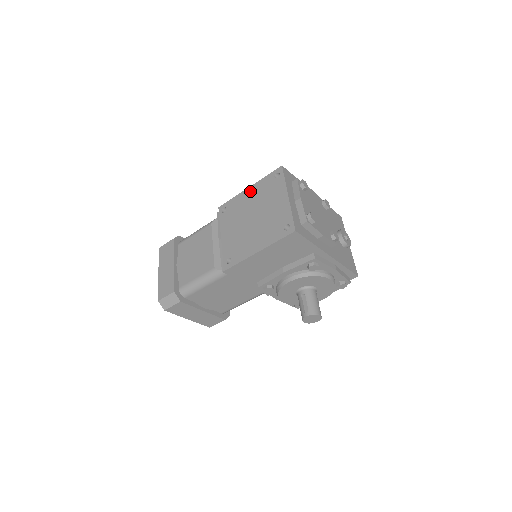
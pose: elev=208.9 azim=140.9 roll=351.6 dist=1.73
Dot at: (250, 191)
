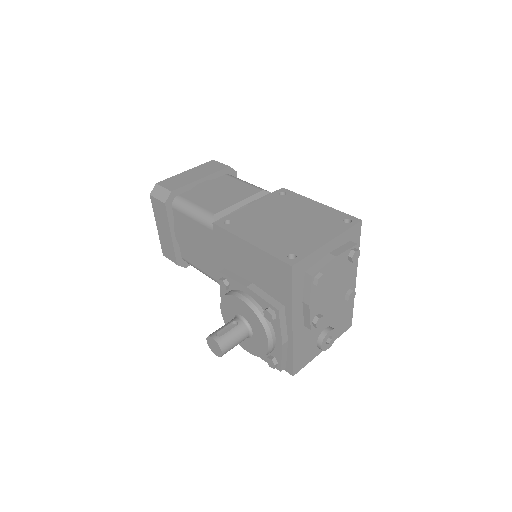
Dot at: (316, 205)
